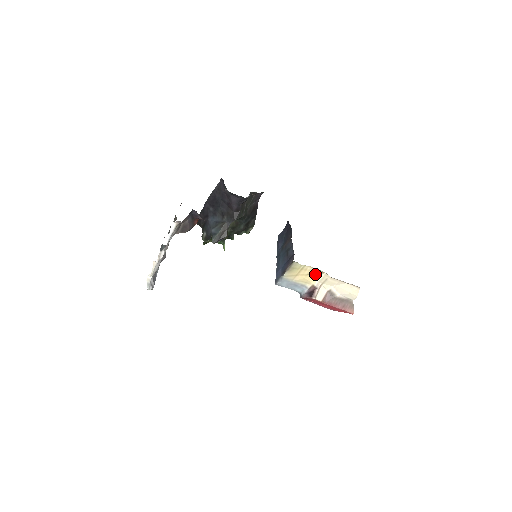
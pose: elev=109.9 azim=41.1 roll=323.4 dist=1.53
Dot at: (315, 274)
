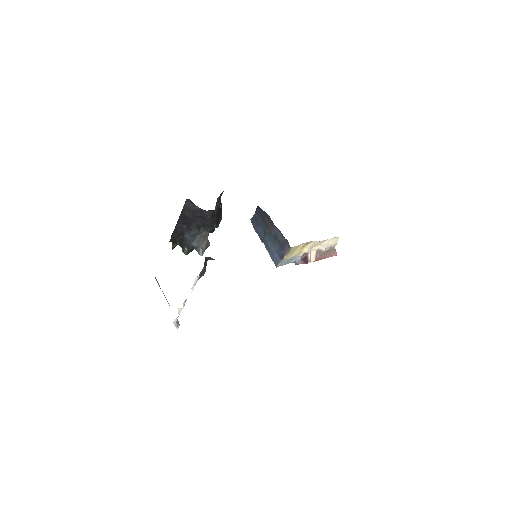
Dot at: (305, 245)
